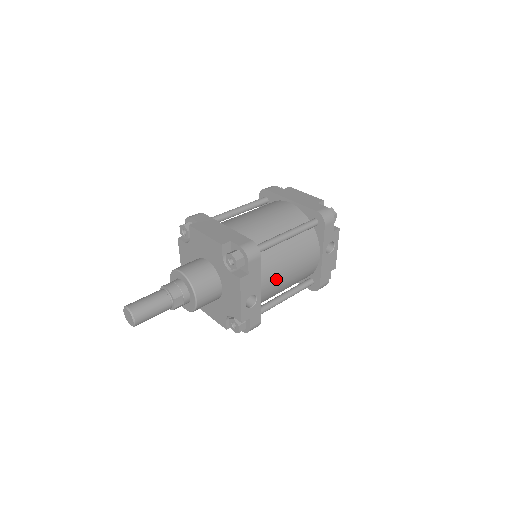
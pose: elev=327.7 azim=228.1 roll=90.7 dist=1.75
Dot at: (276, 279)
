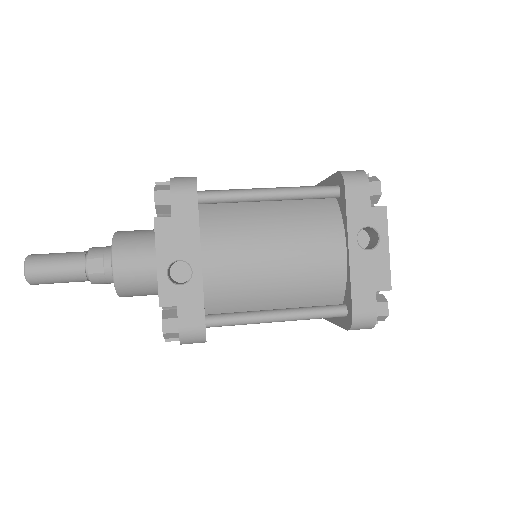
Dot at: (241, 257)
